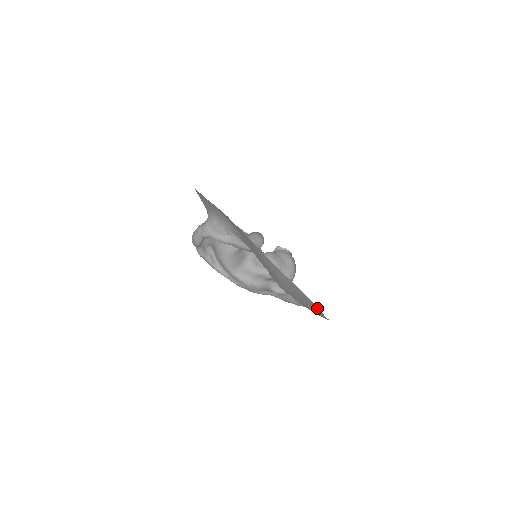
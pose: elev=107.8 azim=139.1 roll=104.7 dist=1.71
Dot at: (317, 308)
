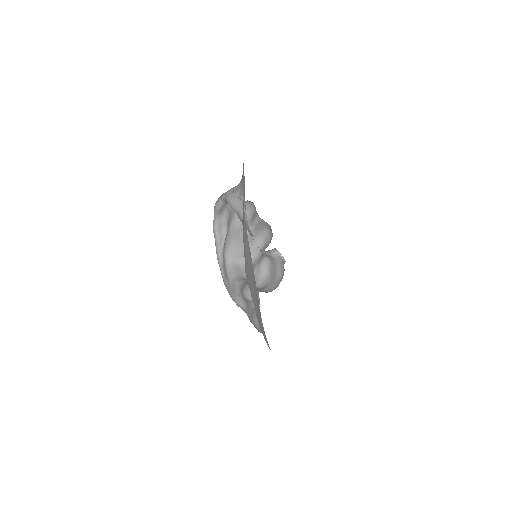
Dot at: occluded
